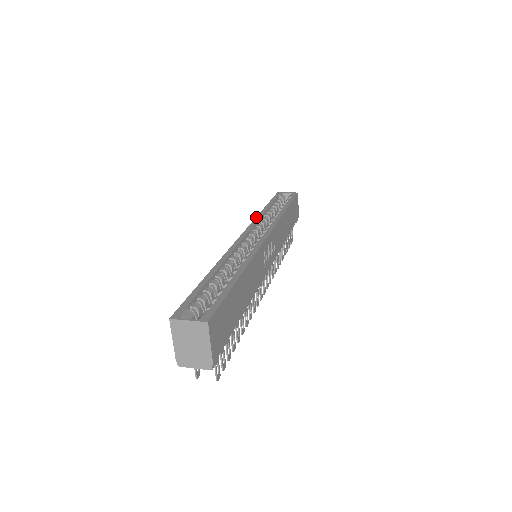
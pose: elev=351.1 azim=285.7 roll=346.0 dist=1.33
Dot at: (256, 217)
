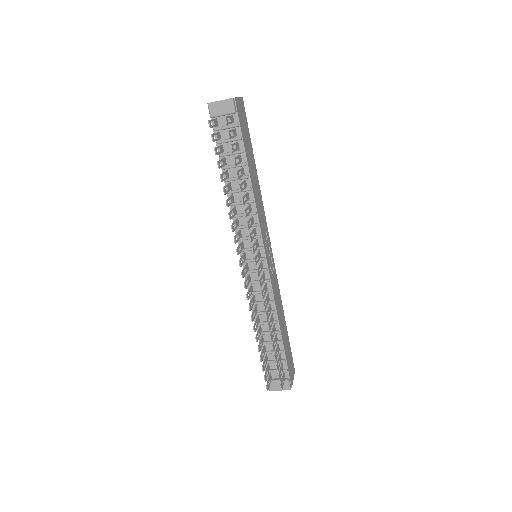
Dot at: occluded
